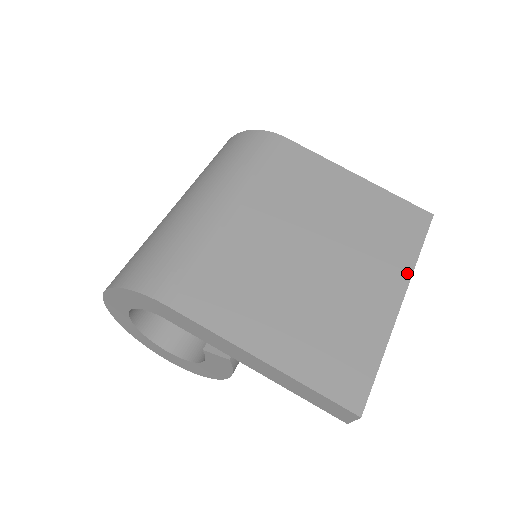
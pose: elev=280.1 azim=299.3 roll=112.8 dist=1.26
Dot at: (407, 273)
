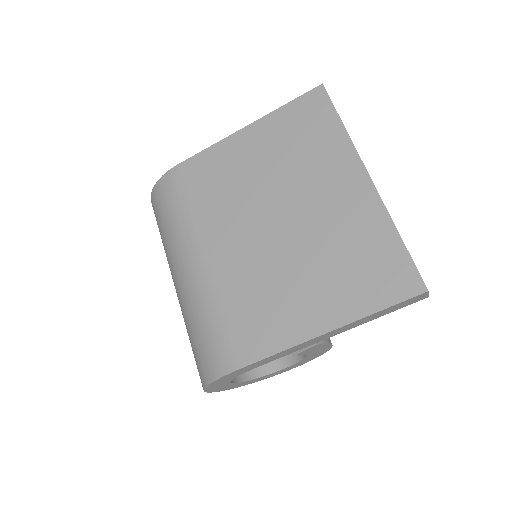
Dot at: (351, 153)
